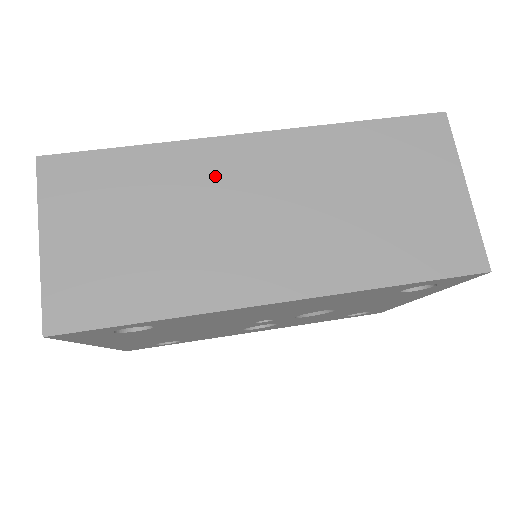
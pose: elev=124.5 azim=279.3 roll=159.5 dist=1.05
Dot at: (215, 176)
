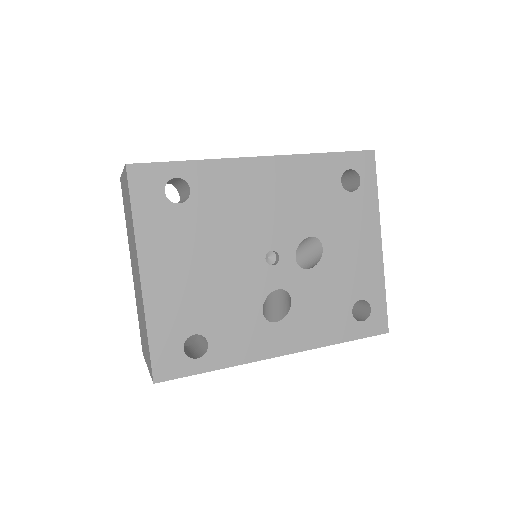
Dot at: occluded
